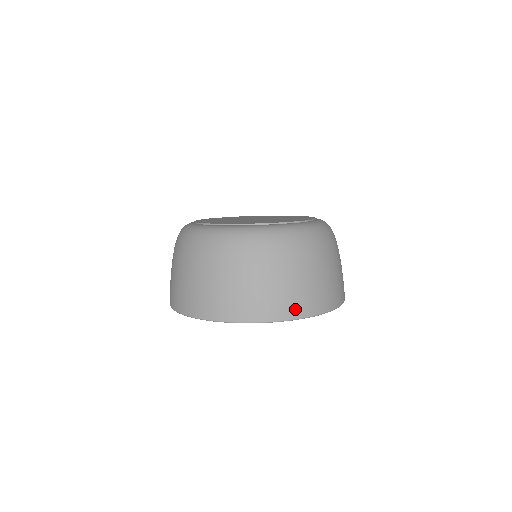
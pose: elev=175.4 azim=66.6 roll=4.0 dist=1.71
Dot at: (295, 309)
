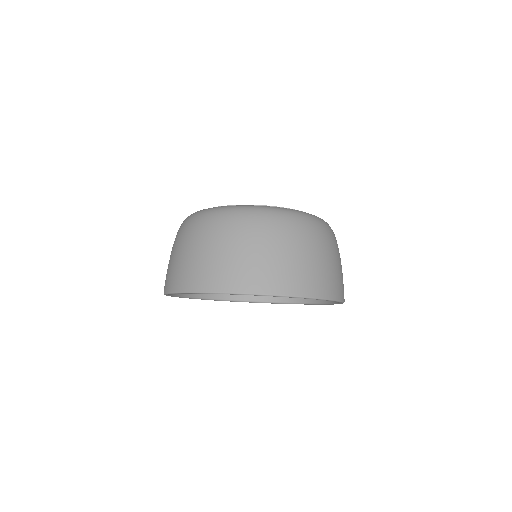
Dot at: (313, 287)
